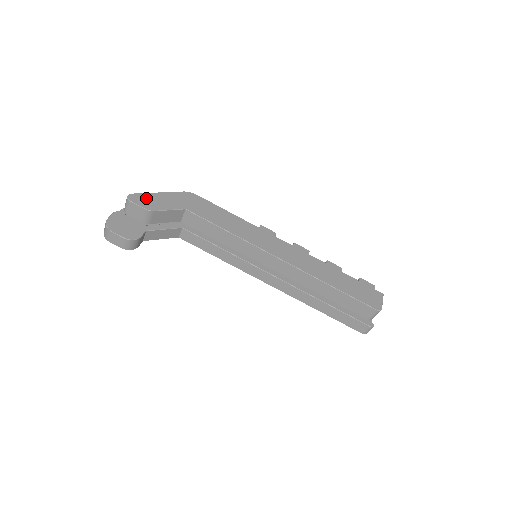
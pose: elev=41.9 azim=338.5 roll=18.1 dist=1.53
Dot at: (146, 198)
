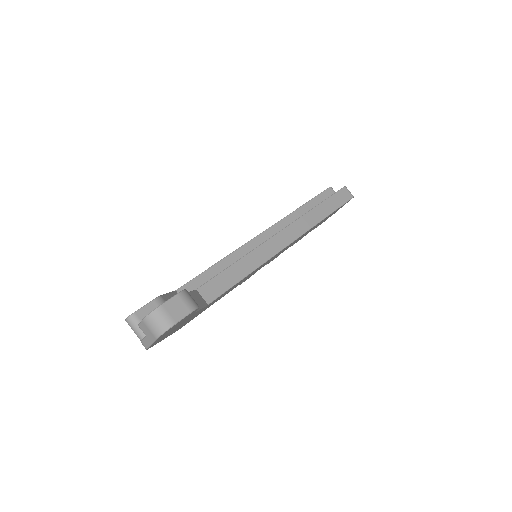
Dot at: occluded
